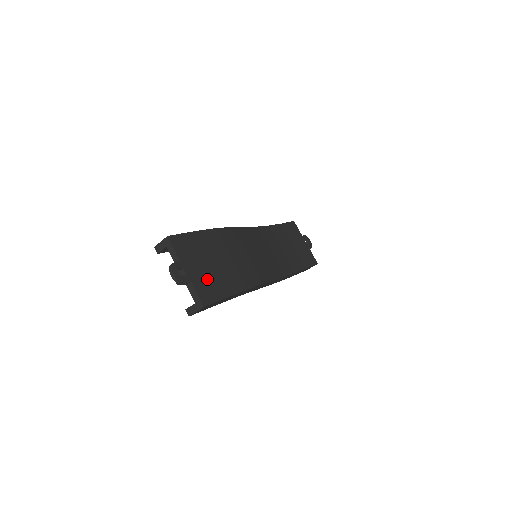
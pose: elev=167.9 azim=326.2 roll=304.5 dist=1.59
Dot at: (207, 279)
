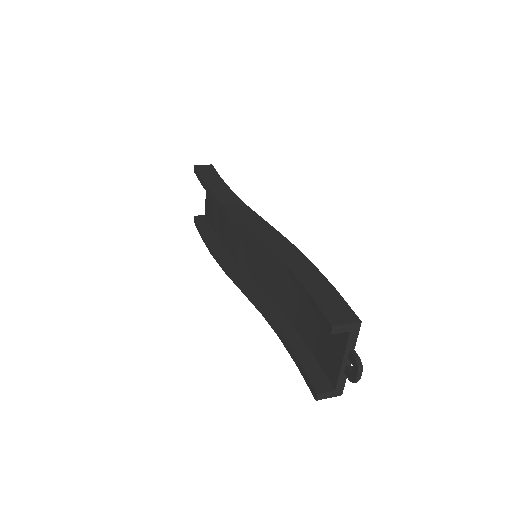
Dot at: occluded
